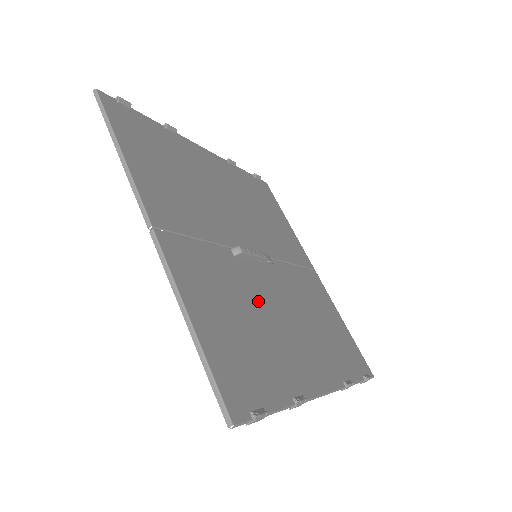
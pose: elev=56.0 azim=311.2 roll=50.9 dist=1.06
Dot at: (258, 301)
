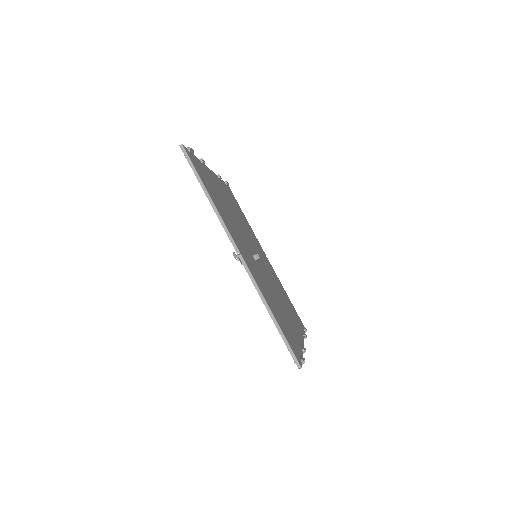
Dot at: (272, 290)
